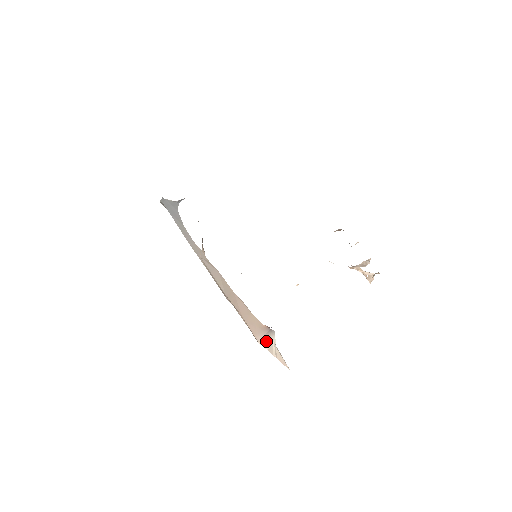
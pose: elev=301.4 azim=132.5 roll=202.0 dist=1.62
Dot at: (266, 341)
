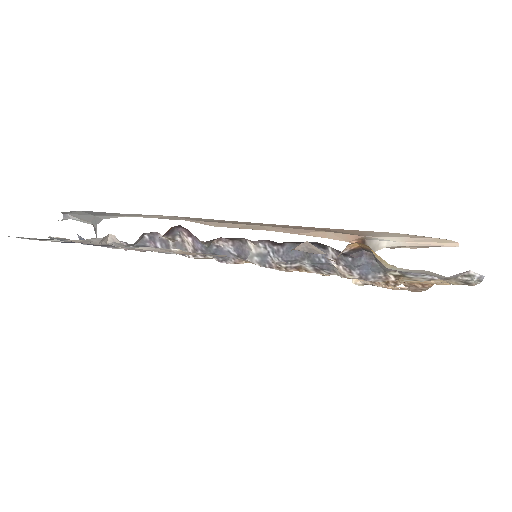
Dot at: occluded
